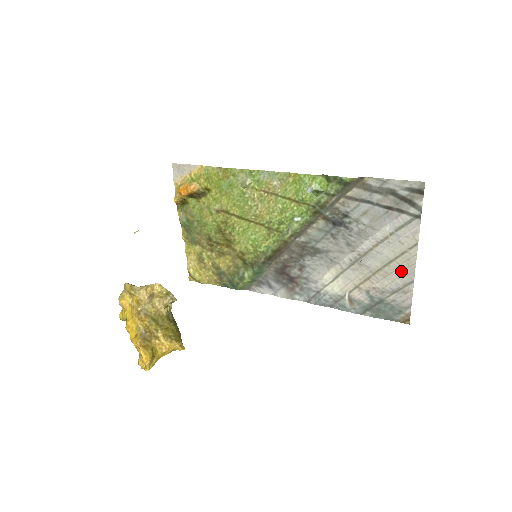
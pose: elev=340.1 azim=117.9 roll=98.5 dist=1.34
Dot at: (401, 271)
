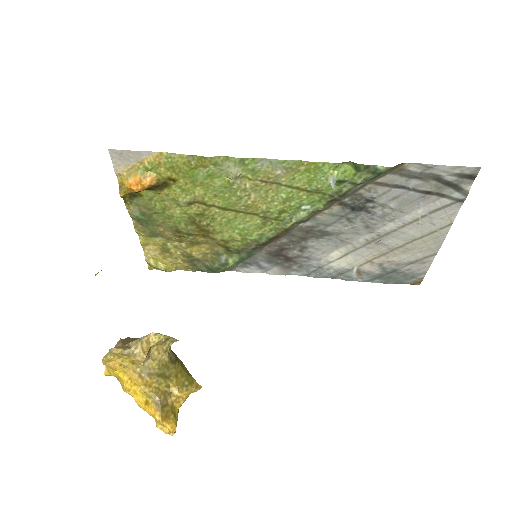
Dot at: (425, 247)
